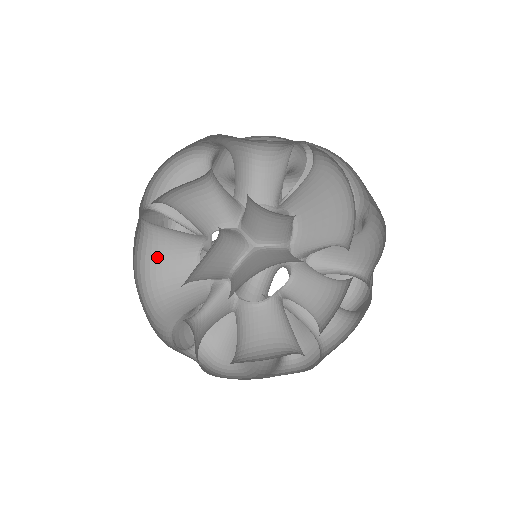
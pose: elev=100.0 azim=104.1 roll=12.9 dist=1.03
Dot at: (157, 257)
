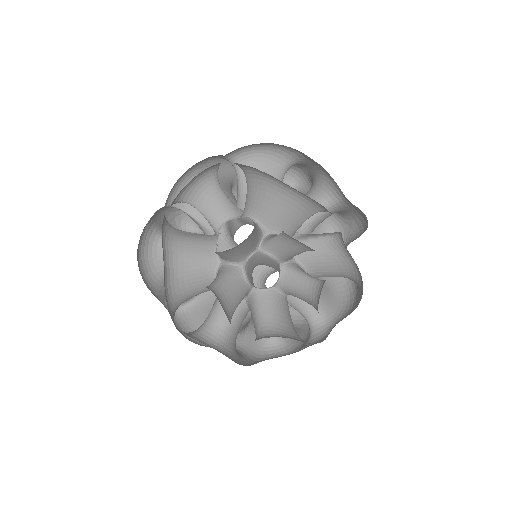
Dot at: (223, 185)
